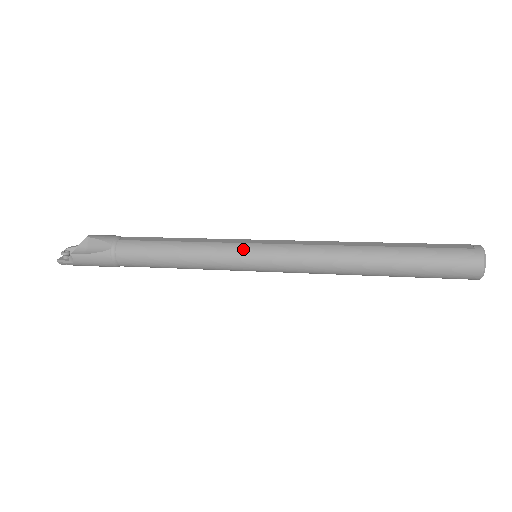
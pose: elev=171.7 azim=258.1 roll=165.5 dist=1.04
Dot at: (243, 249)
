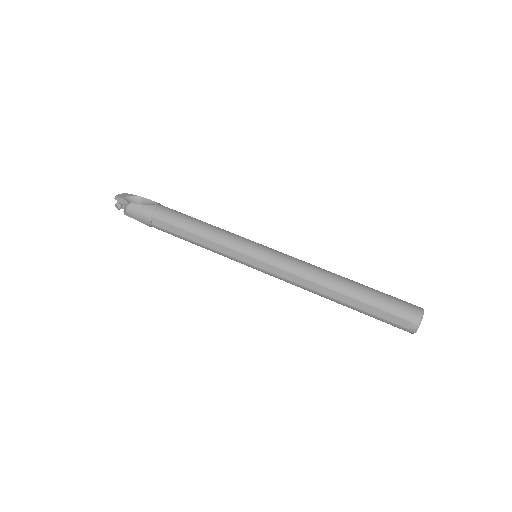
Dot at: occluded
